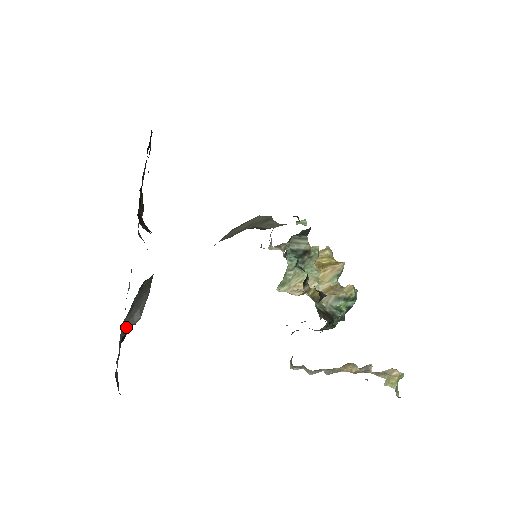
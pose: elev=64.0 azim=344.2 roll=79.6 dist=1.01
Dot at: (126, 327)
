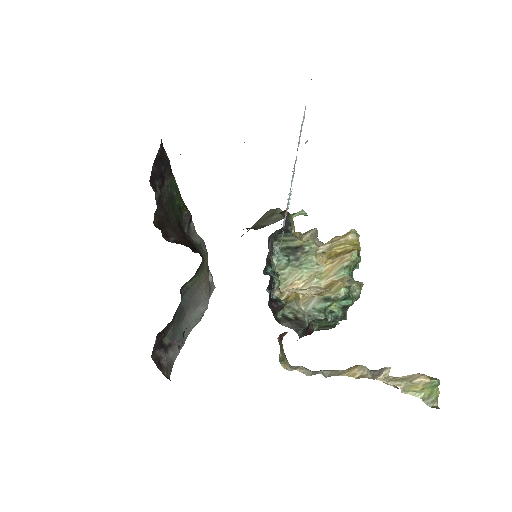
Dot at: (193, 317)
